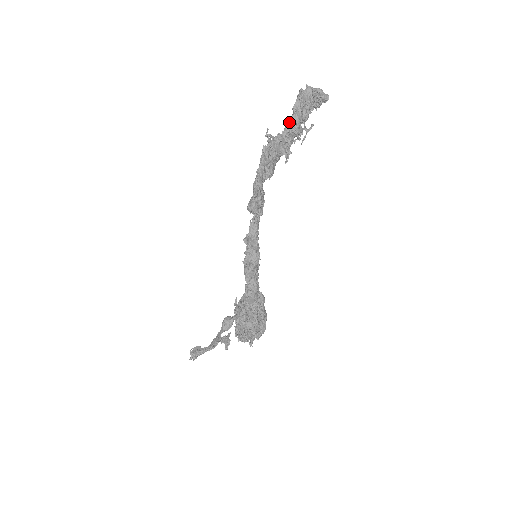
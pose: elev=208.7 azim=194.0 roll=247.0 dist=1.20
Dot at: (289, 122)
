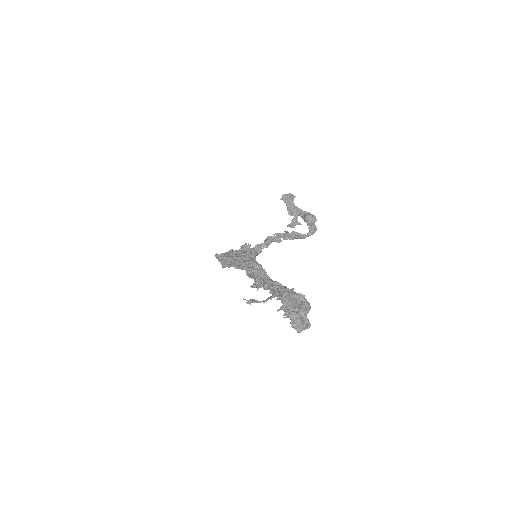
Dot at: (275, 283)
